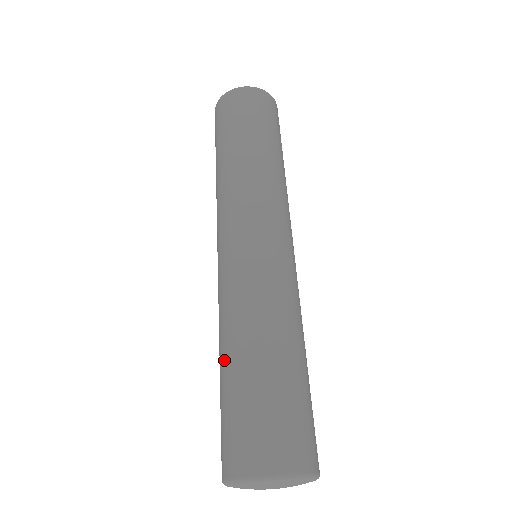
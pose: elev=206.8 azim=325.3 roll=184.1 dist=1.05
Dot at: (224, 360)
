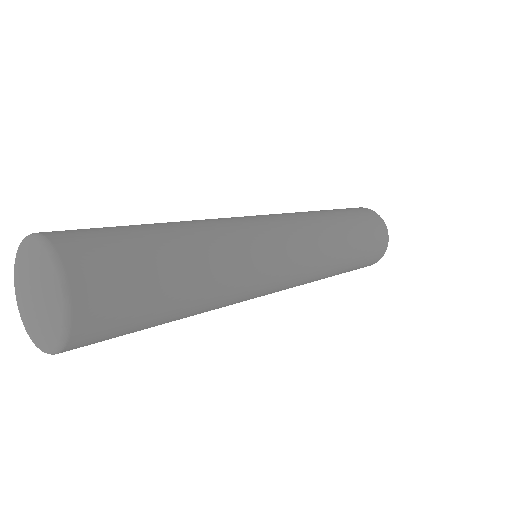
Dot at: occluded
